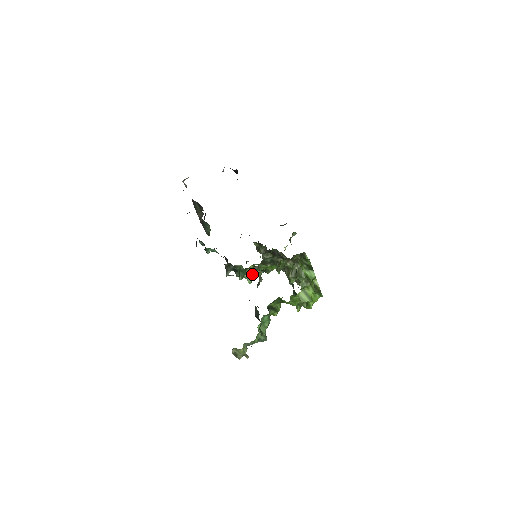
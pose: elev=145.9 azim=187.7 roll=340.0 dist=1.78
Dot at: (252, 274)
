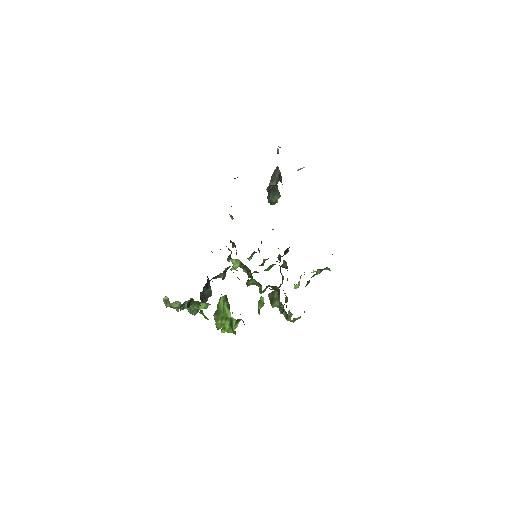
Dot at: (235, 265)
